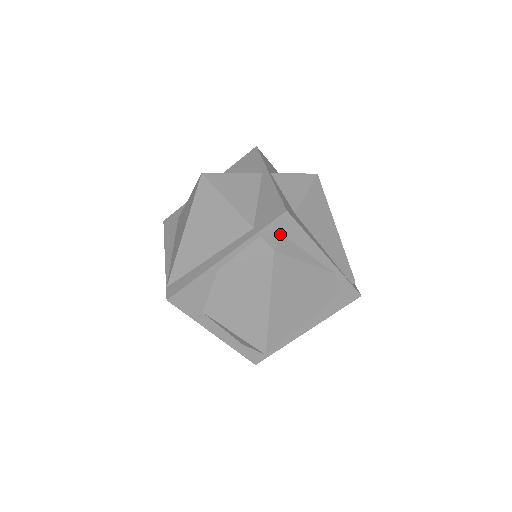
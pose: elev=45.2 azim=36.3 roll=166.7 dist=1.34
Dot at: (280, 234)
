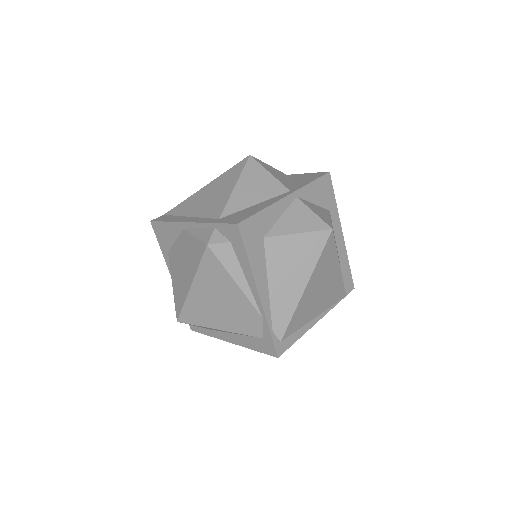
Dot at: (229, 239)
